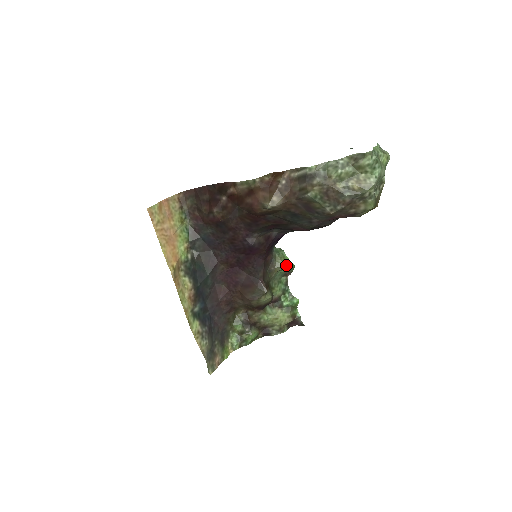
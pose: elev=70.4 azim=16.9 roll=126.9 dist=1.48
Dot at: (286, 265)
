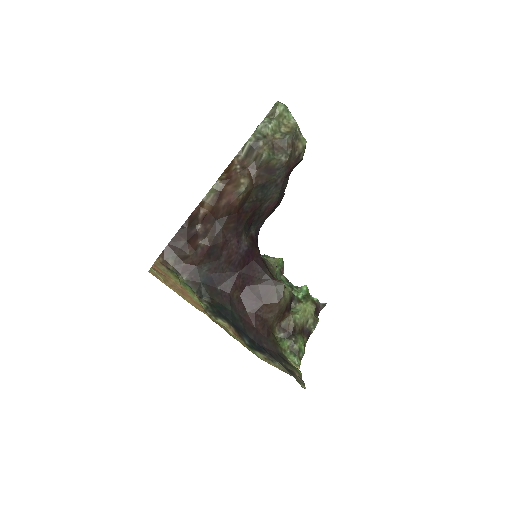
Dot at: (278, 258)
